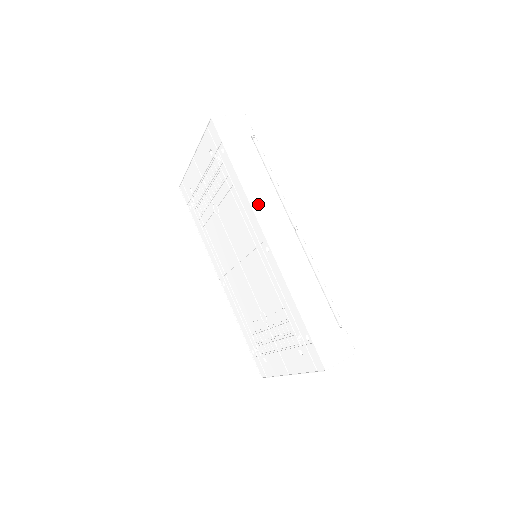
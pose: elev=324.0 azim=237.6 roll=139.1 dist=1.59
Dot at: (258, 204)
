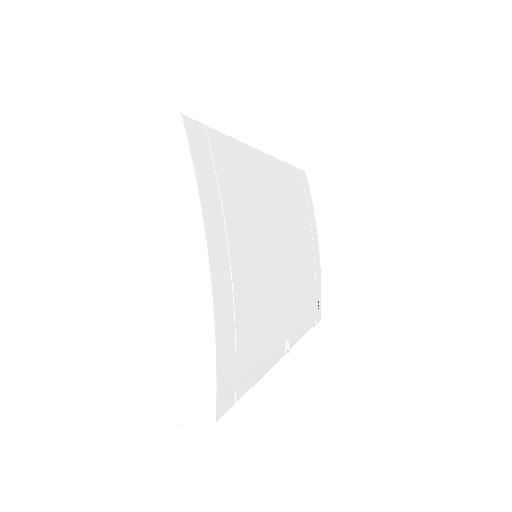
Dot at: occluded
